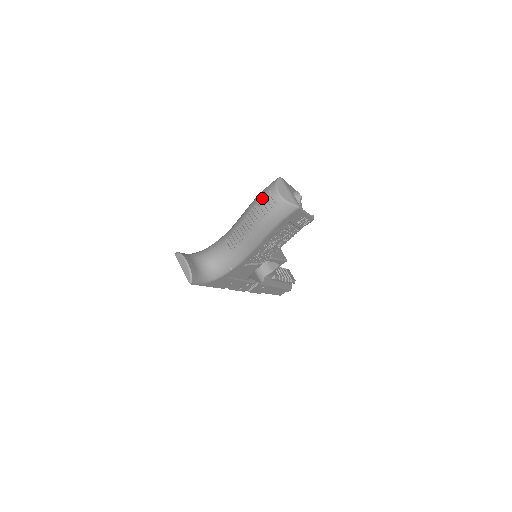
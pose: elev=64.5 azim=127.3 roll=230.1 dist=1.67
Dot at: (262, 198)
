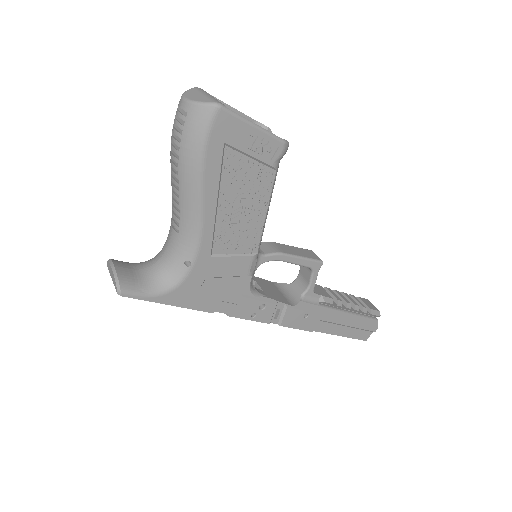
Dot at: occluded
